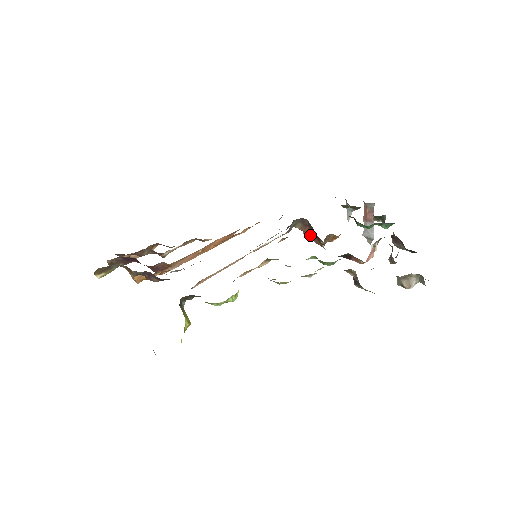
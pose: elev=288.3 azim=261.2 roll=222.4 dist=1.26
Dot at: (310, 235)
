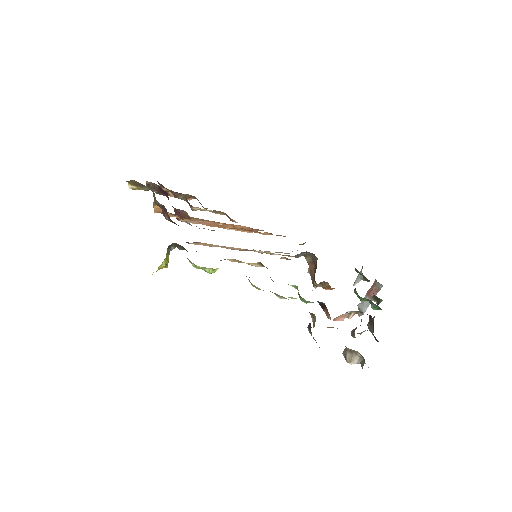
Dot at: (312, 272)
